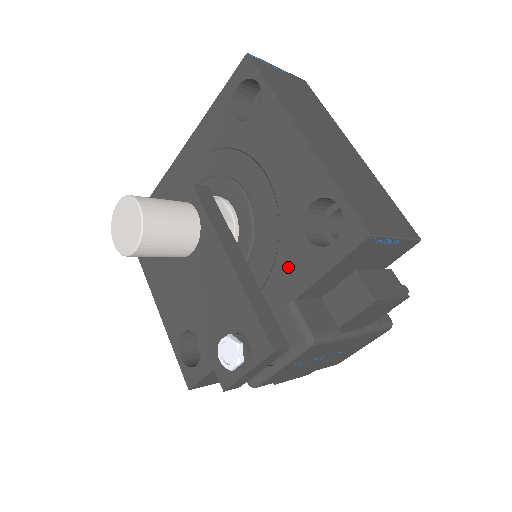
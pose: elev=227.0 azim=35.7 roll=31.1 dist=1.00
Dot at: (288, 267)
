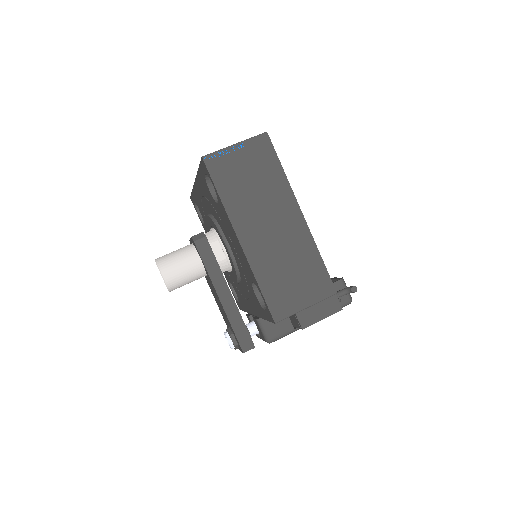
Dot at: (254, 301)
